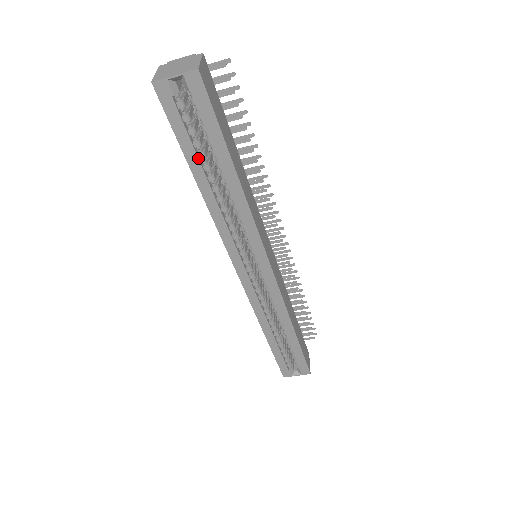
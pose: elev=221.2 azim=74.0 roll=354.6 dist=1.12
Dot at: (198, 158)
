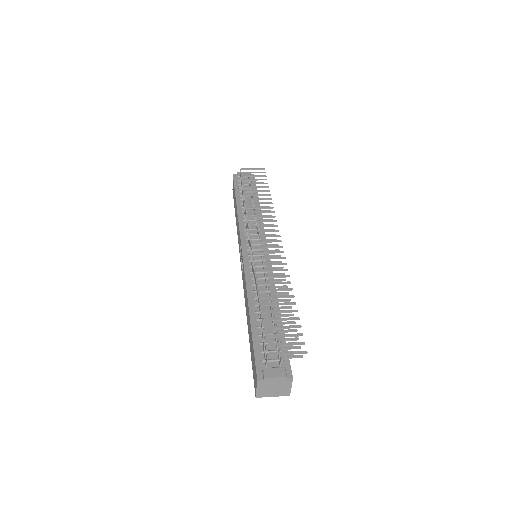
Dot at: occluded
